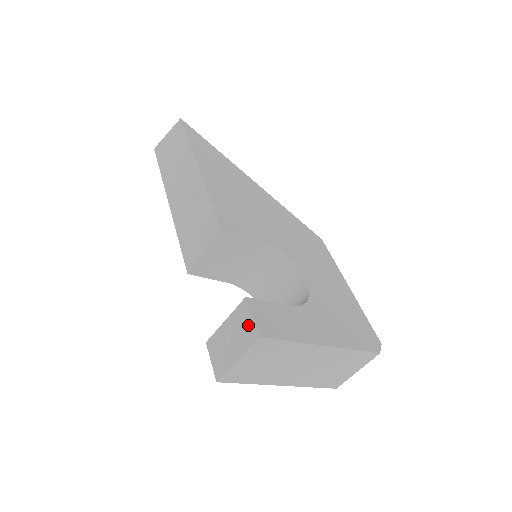
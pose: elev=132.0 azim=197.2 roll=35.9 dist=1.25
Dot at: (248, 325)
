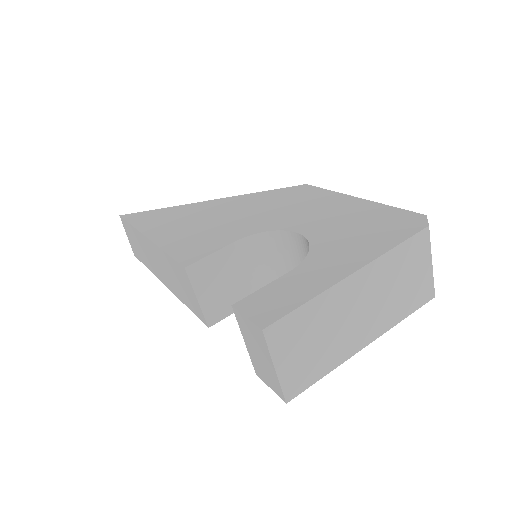
Dot at: (251, 329)
